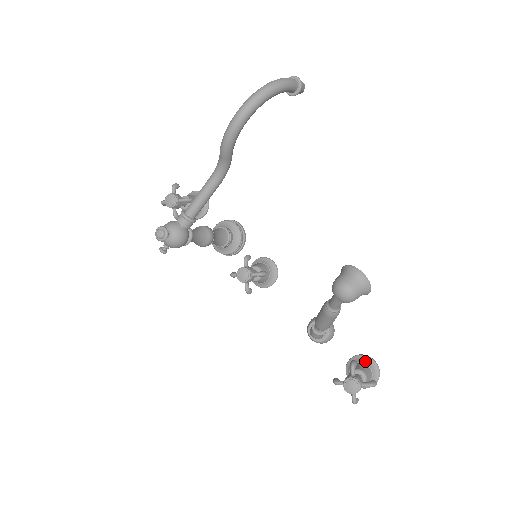
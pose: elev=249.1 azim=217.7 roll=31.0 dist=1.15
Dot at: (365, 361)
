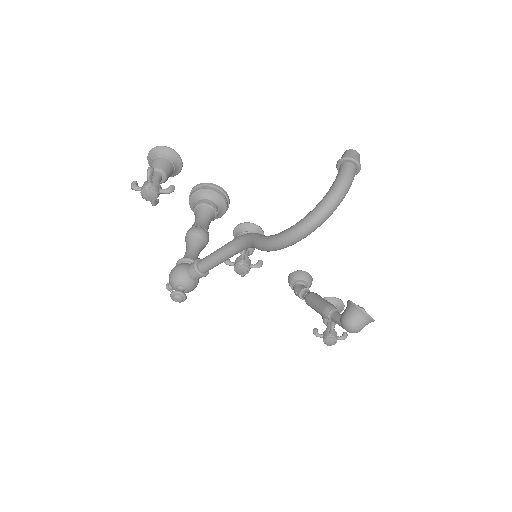
Dot at: (335, 304)
